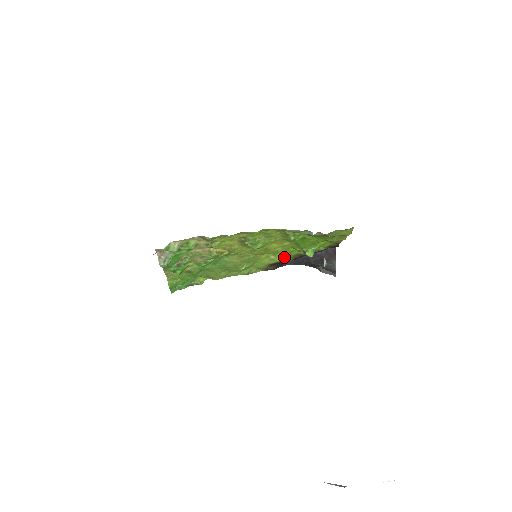
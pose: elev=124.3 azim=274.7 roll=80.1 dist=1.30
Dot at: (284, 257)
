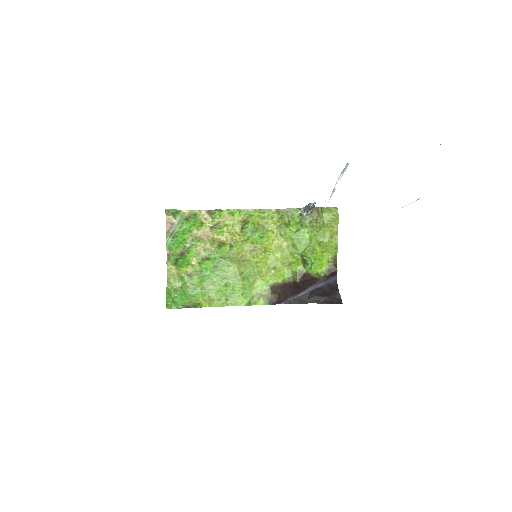
Dot at: (285, 275)
